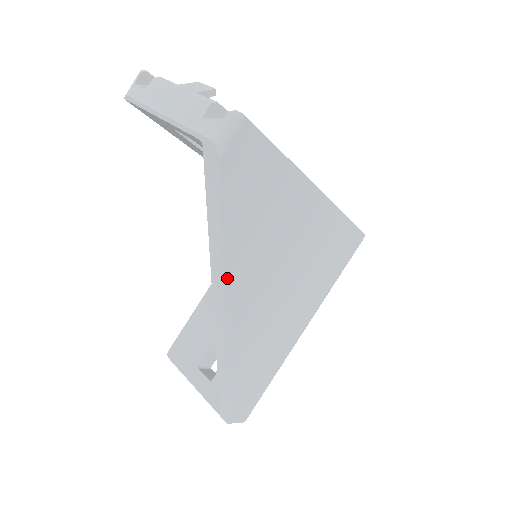
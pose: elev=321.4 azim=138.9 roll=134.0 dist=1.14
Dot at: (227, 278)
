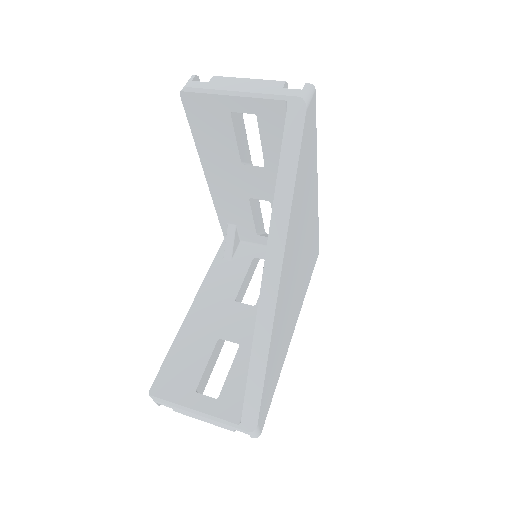
Dot at: (289, 227)
